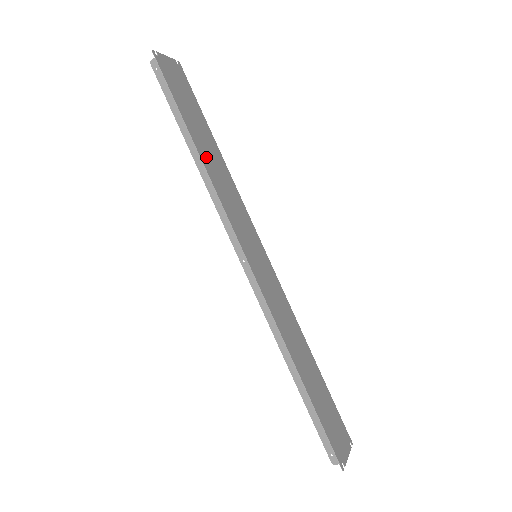
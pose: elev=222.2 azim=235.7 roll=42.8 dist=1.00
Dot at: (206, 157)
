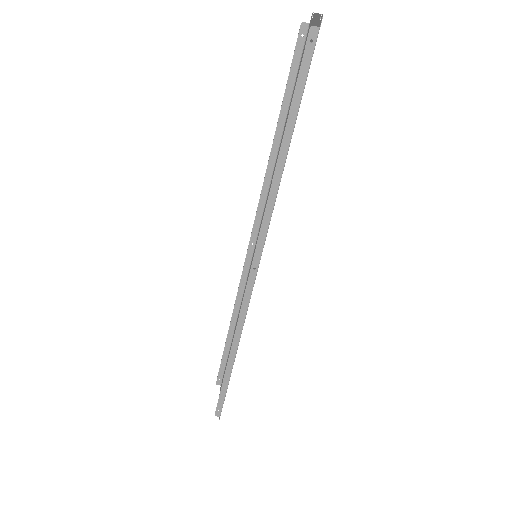
Dot at: occluded
